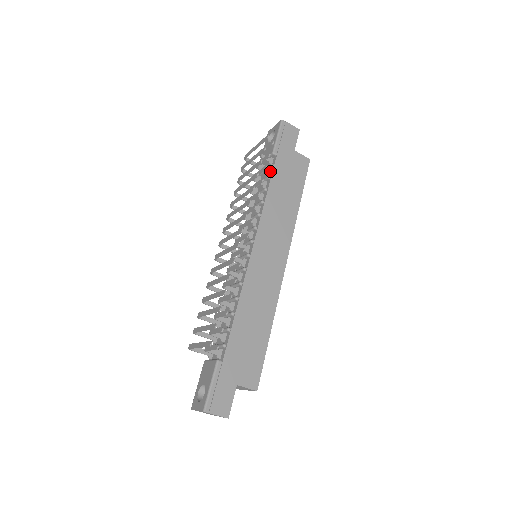
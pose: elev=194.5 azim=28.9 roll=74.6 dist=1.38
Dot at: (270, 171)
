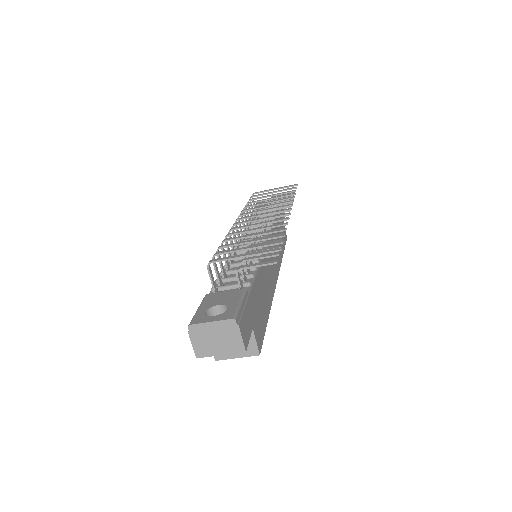
Dot at: occluded
